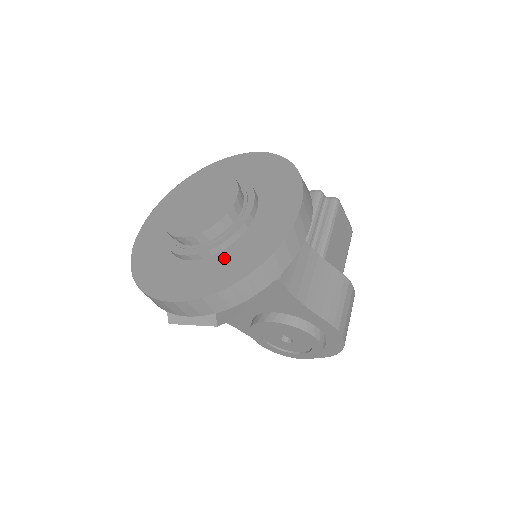
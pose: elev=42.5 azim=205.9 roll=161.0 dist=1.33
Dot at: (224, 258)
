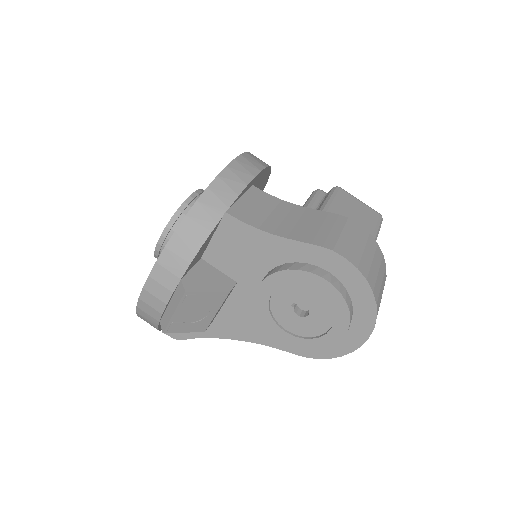
Dot at: occluded
